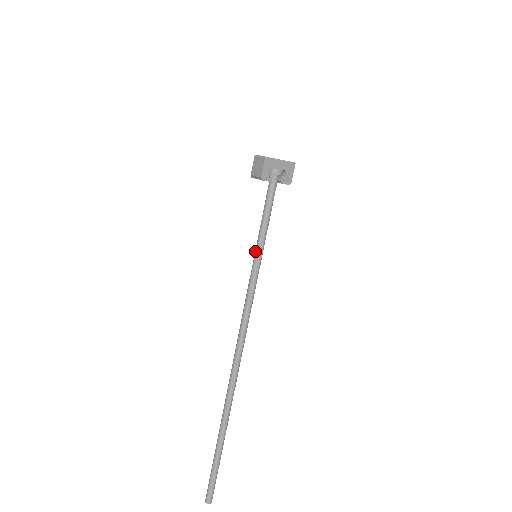
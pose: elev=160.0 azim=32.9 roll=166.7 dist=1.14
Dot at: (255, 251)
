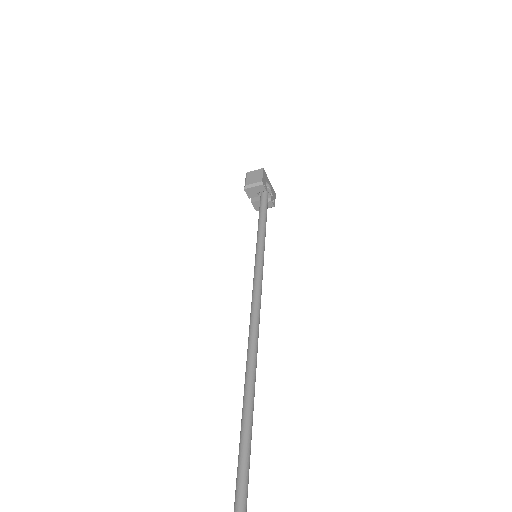
Dot at: (257, 248)
